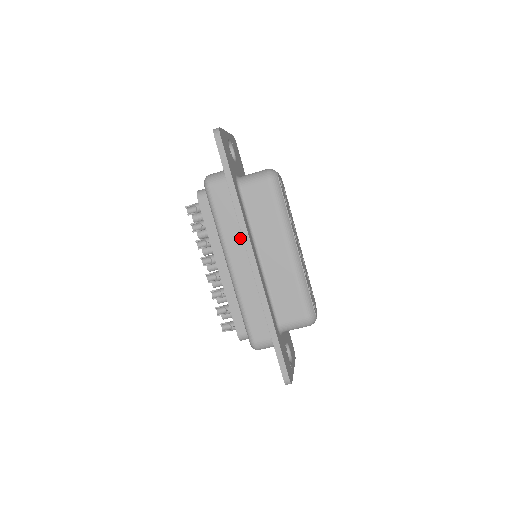
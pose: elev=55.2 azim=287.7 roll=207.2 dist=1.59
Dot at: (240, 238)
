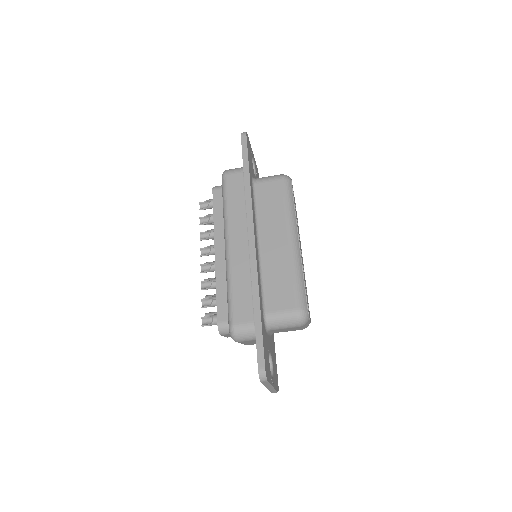
Dot at: (244, 218)
